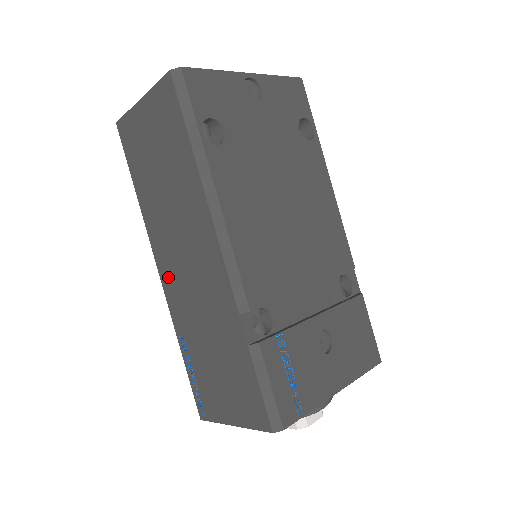
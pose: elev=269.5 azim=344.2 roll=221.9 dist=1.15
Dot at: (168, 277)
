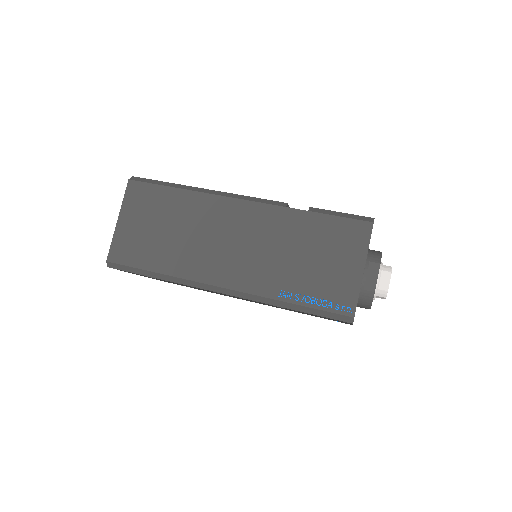
Dot at: (231, 276)
